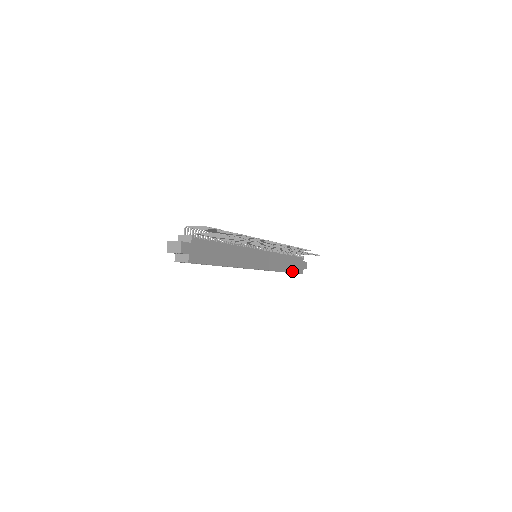
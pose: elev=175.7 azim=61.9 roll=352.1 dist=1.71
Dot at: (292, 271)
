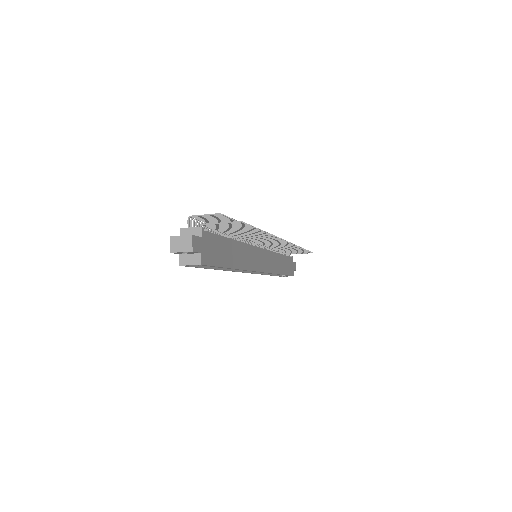
Dot at: (286, 273)
